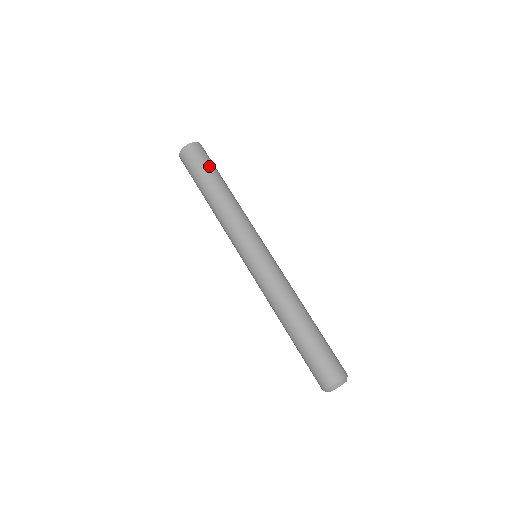
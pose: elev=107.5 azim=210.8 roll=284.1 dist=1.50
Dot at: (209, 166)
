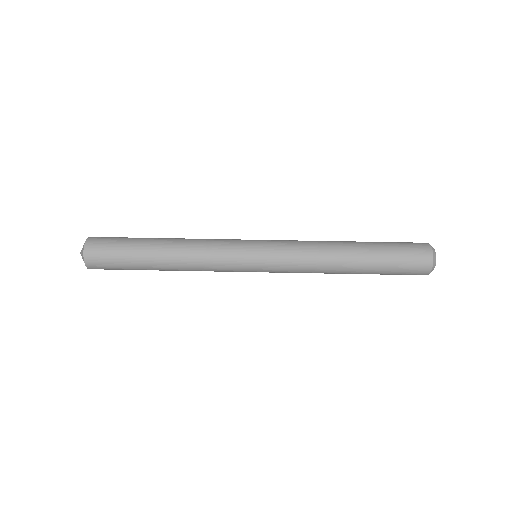
Dot at: occluded
